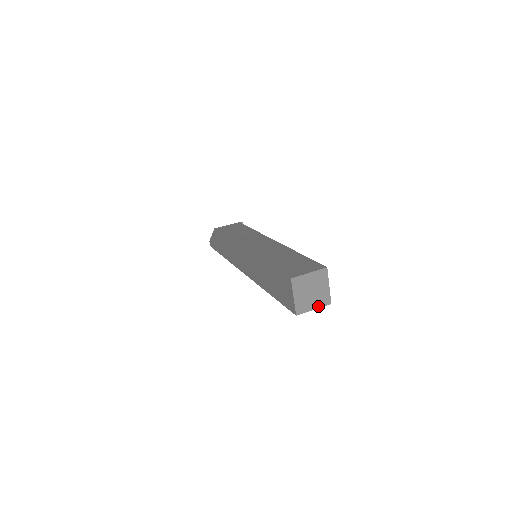
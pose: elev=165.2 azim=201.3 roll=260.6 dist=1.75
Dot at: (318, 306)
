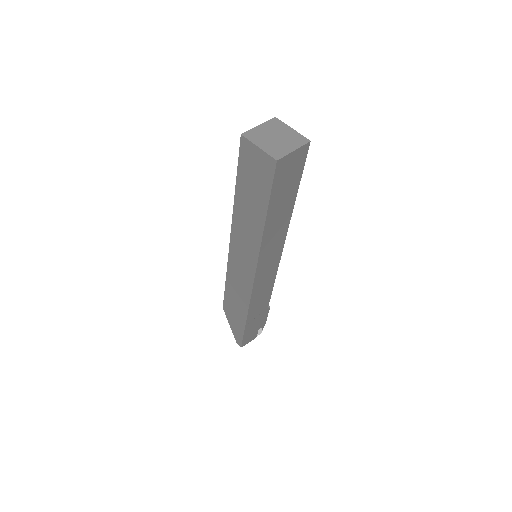
Dot at: (296, 147)
